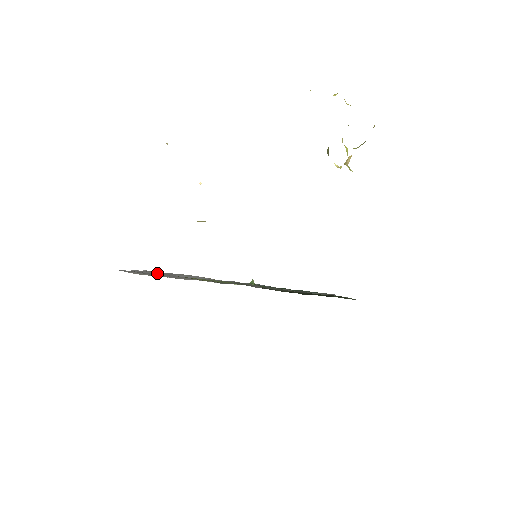
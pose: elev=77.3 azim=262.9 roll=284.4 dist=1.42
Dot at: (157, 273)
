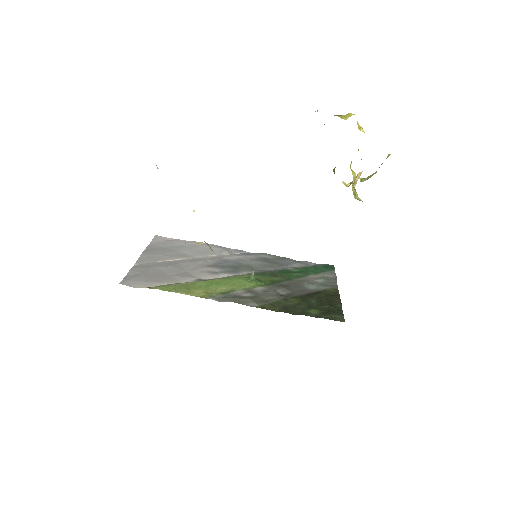
Dot at: (164, 256)
